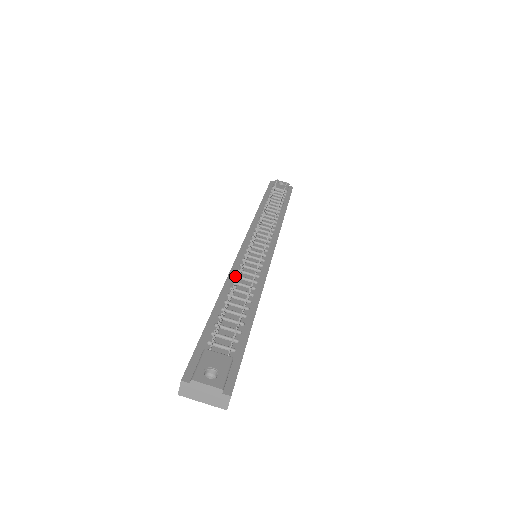
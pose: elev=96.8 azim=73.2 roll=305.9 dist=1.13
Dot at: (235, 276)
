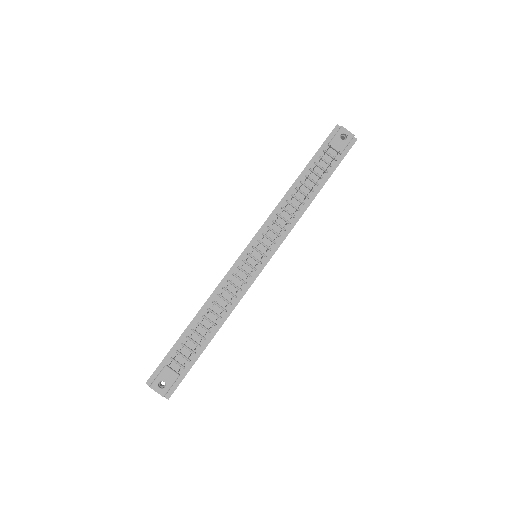
Dot at: (217, 295)
